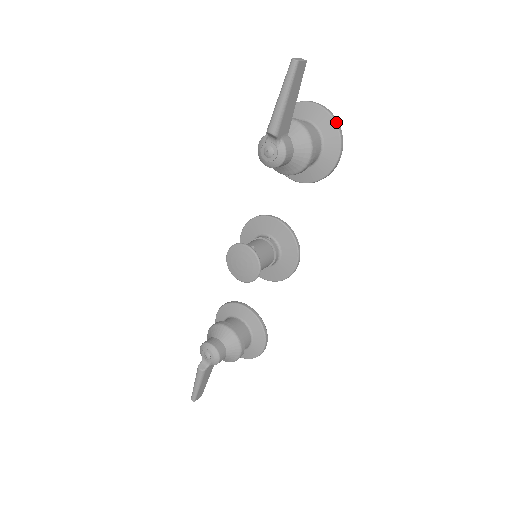
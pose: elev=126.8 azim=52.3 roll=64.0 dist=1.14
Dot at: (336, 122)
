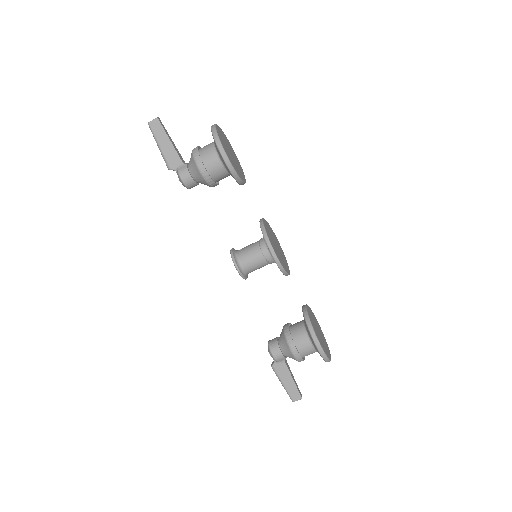
Dot at: (212, 131)
